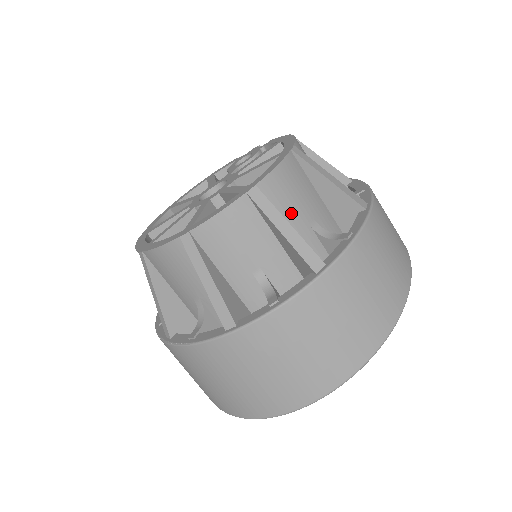
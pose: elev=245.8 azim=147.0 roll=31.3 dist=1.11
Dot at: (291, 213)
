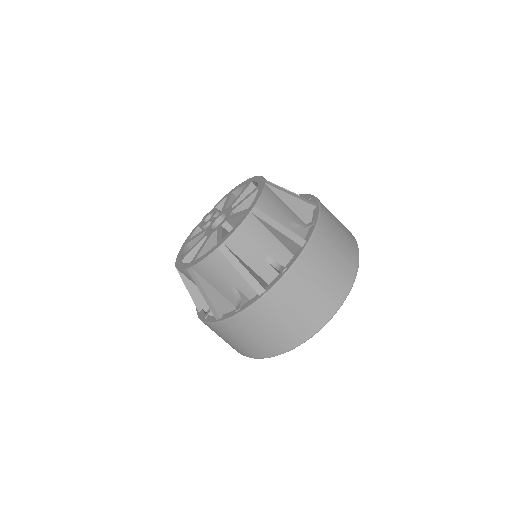
Dot at: occluded
